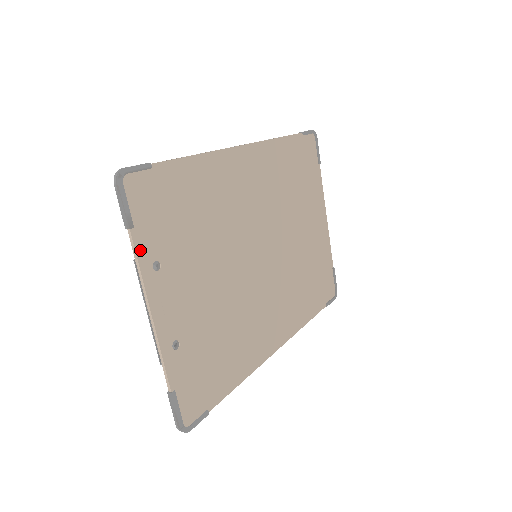
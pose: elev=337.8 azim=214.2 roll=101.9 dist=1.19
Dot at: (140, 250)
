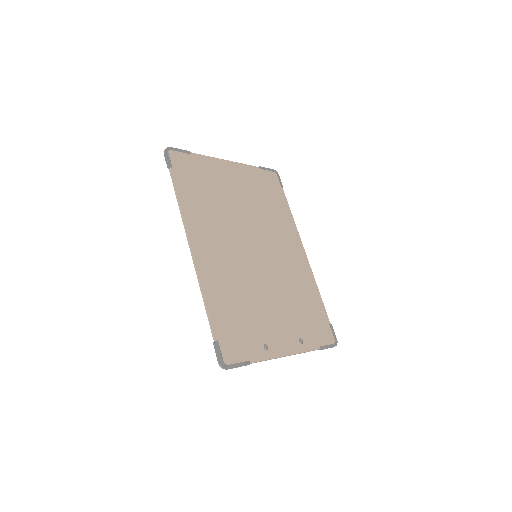
Dot at: (259, 358)
